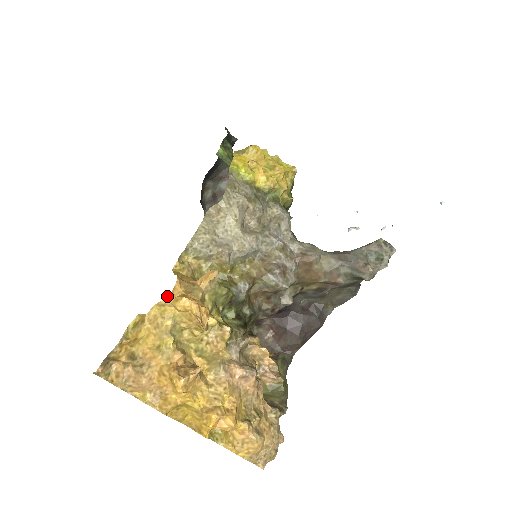
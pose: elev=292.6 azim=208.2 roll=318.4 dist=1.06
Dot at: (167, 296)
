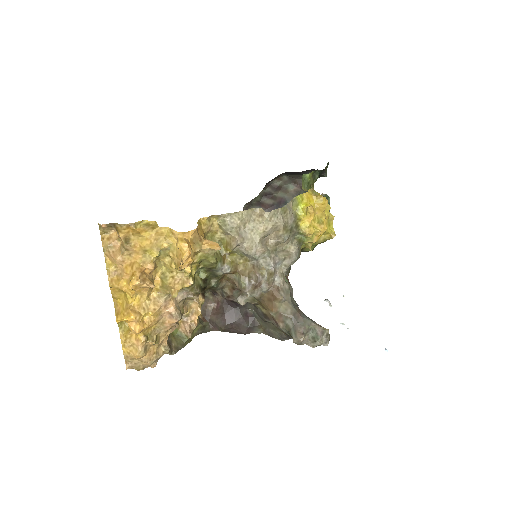
Dot at: (180, 232)
